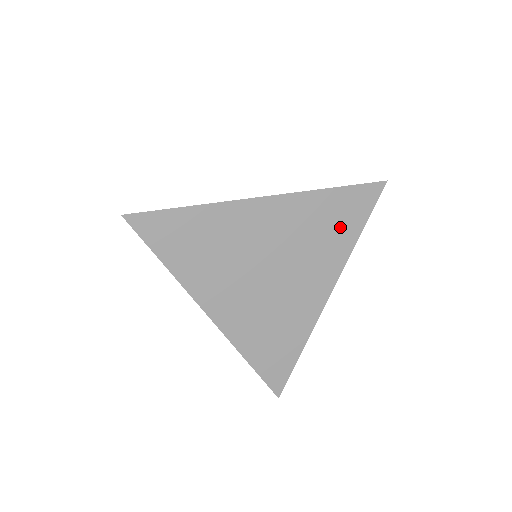
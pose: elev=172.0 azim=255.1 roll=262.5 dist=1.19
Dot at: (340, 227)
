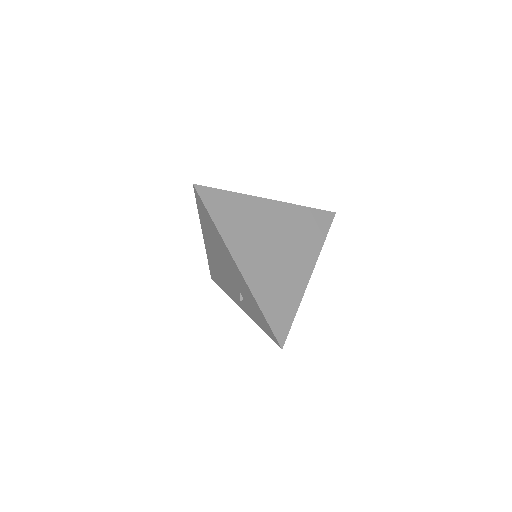
Dot at: (314, 231)
